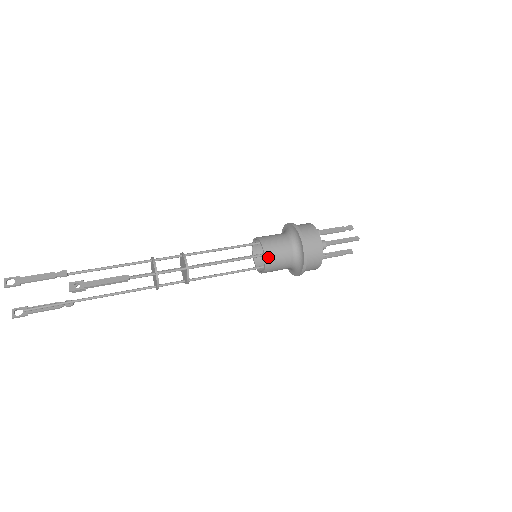
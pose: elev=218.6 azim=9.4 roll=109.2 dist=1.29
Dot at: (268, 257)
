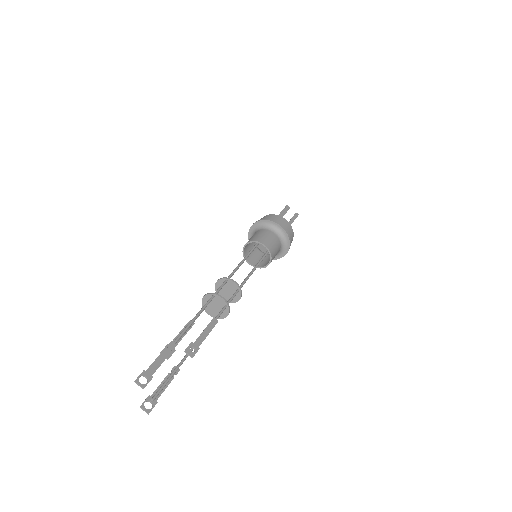
Dot at: (272, 254)
